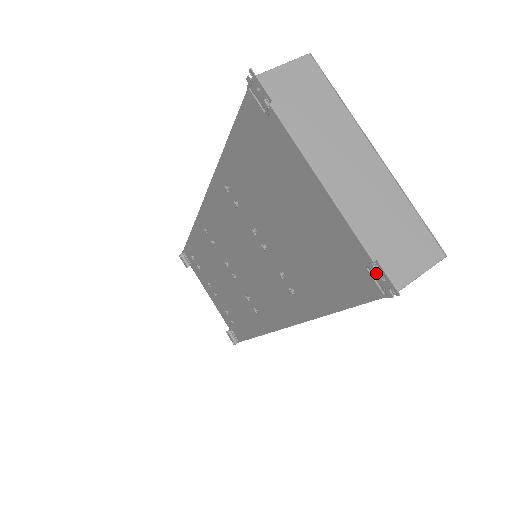
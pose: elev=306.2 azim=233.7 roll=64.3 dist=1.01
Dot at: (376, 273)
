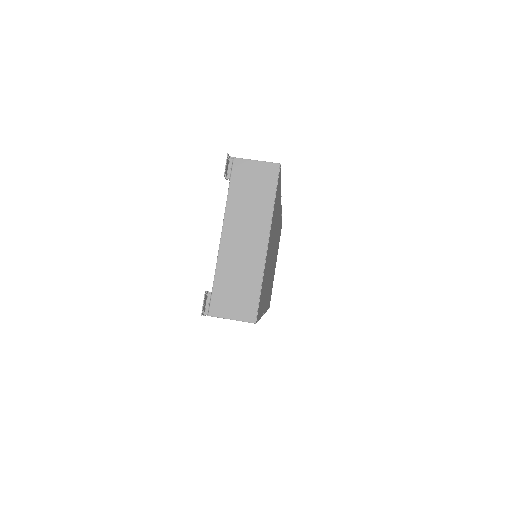
Dot at: (206, 298)
